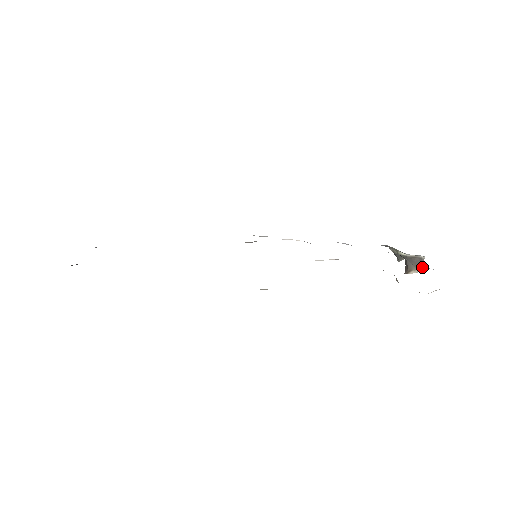
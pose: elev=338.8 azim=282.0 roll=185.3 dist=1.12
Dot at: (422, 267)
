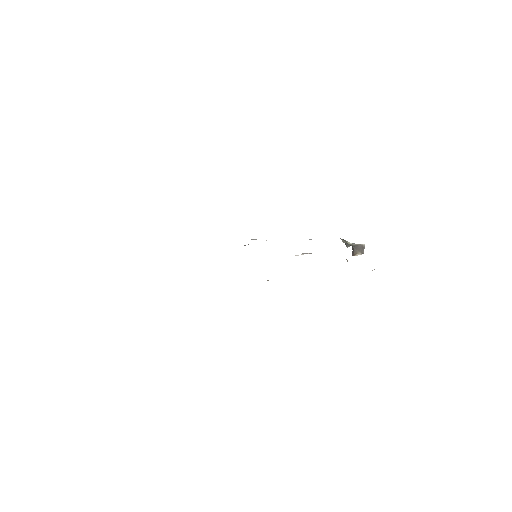
Dot at: (363, 251)
